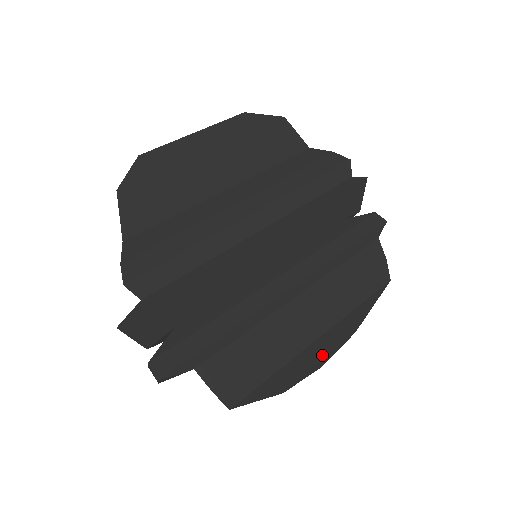
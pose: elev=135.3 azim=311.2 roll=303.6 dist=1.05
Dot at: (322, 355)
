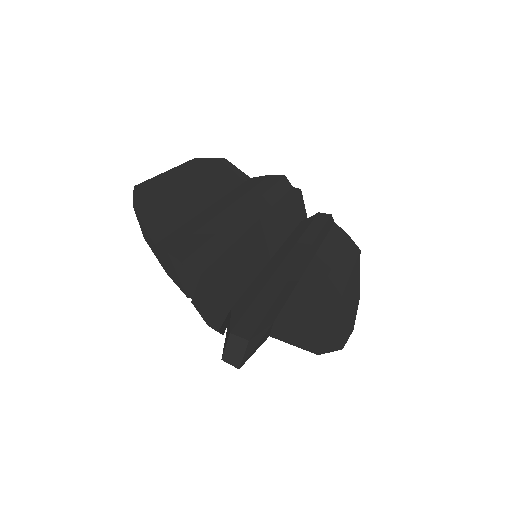
Dot at: (350, 314)
